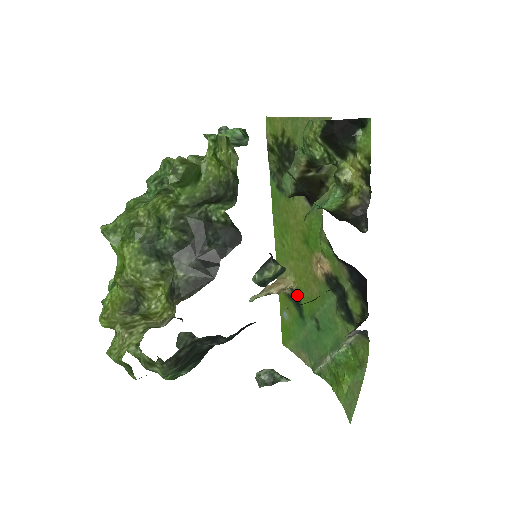
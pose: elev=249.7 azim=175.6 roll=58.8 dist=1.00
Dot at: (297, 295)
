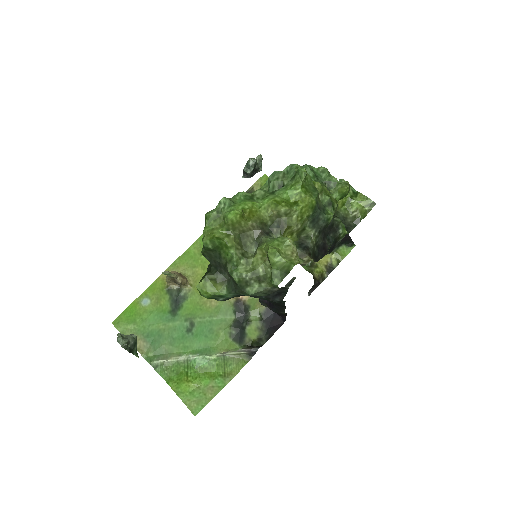
Dot at: (184, 295)
